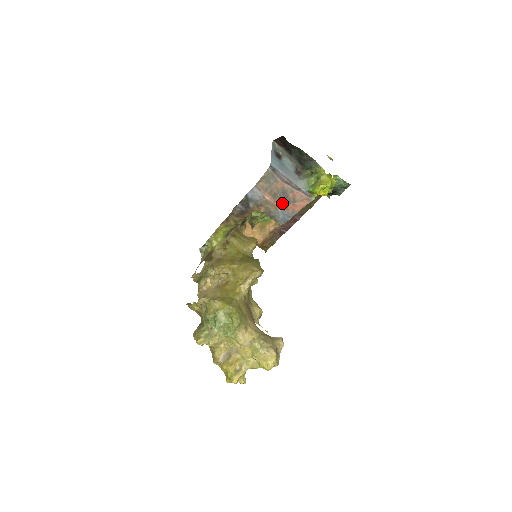
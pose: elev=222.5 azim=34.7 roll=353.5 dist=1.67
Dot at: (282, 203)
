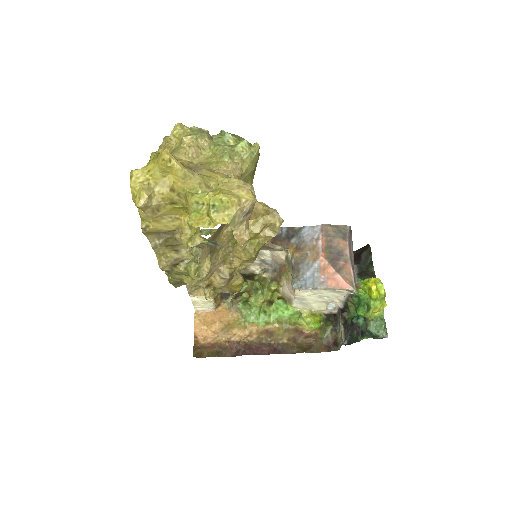
Dot at: (328, 259)
